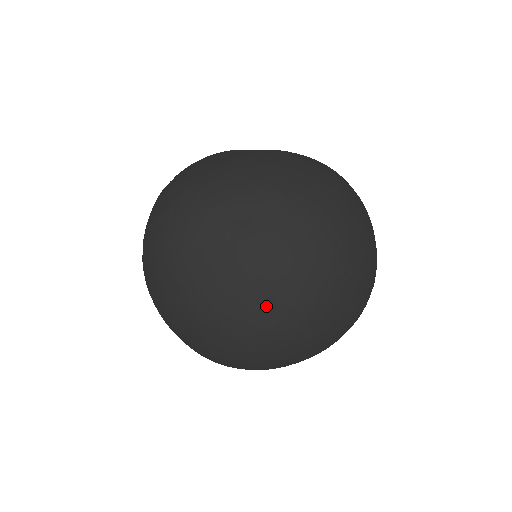
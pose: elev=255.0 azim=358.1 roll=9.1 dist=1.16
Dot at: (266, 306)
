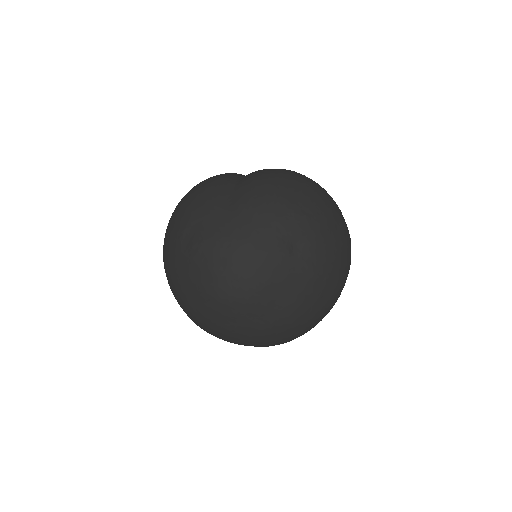
Dot at: (326, 295)
